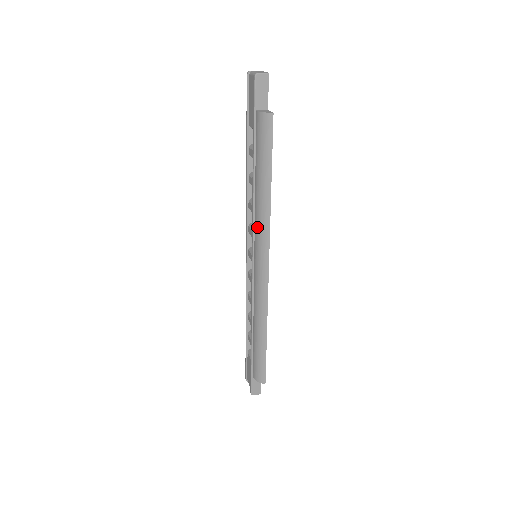
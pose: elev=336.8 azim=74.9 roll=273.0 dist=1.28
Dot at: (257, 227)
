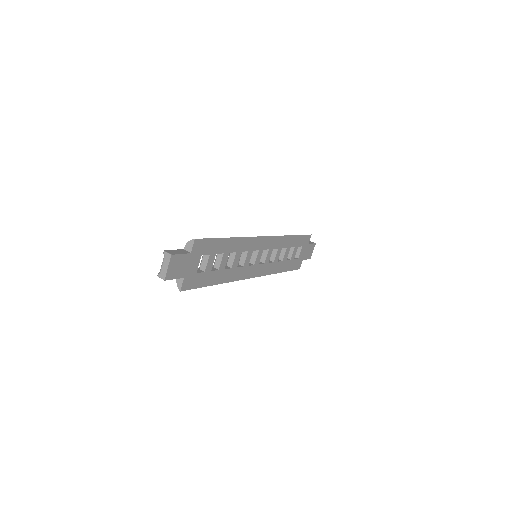
Dot at: occluded
